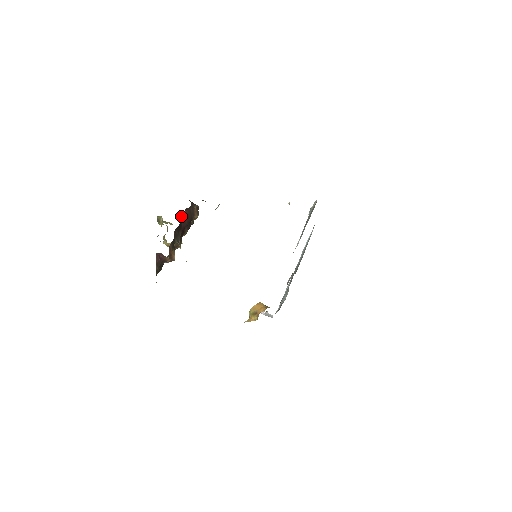
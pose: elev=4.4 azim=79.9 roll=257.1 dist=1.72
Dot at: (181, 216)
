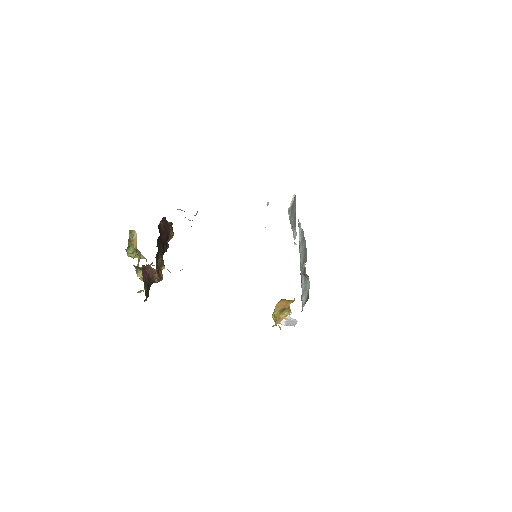
Dot at: (158, 227)
